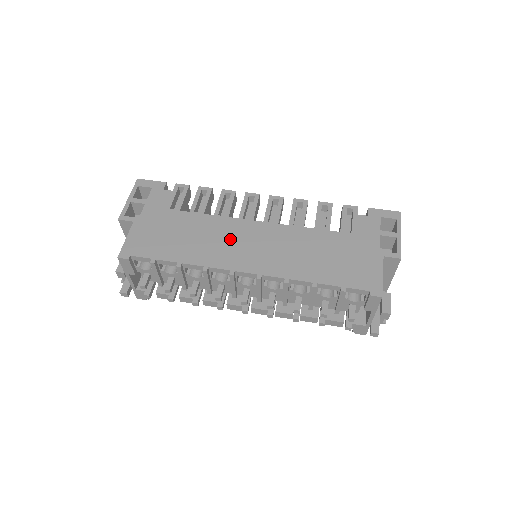
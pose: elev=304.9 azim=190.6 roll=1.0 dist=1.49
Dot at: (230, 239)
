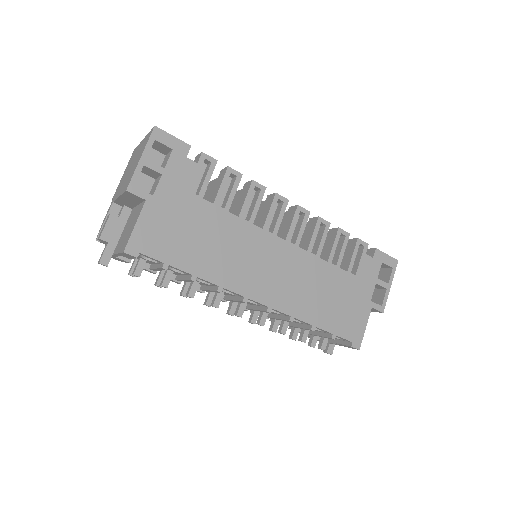
Dot at: (250, 256)
